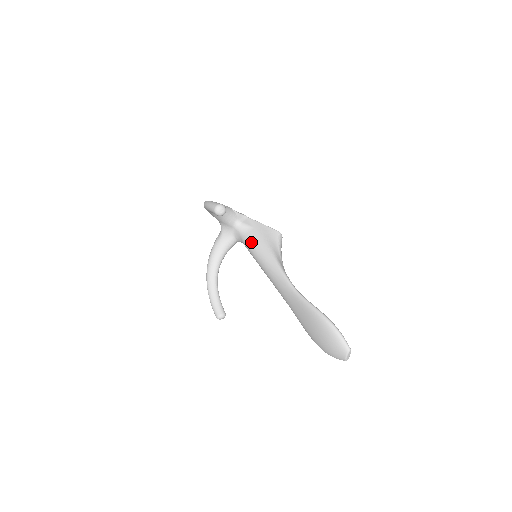
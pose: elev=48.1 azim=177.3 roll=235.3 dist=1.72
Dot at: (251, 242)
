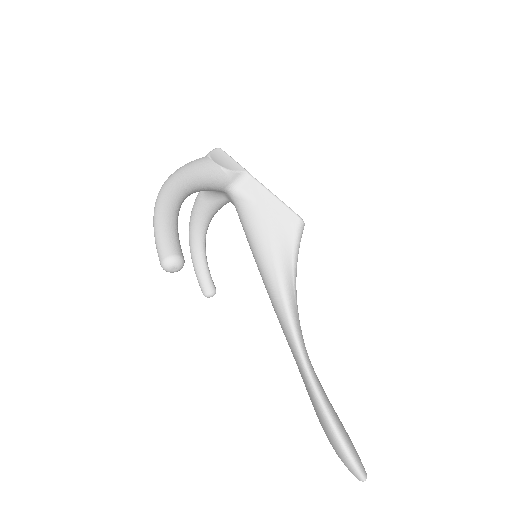
Dot at: (249, 233)
